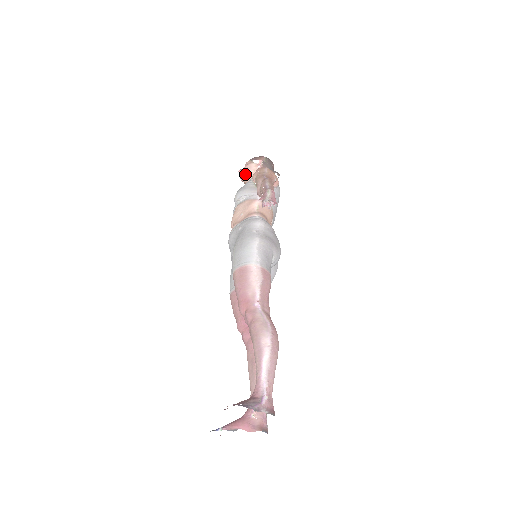
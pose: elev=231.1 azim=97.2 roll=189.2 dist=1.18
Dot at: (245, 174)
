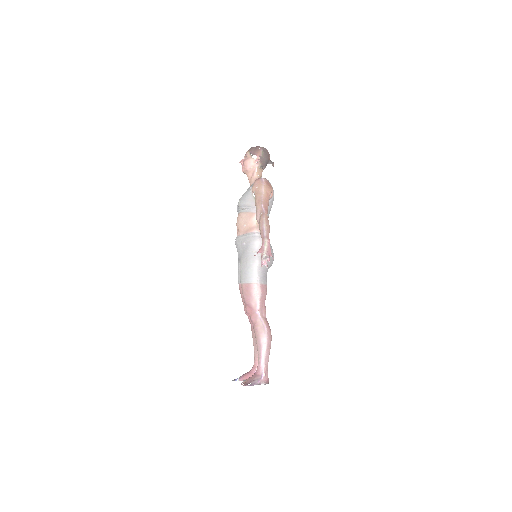
Dot at: (245, 170)
